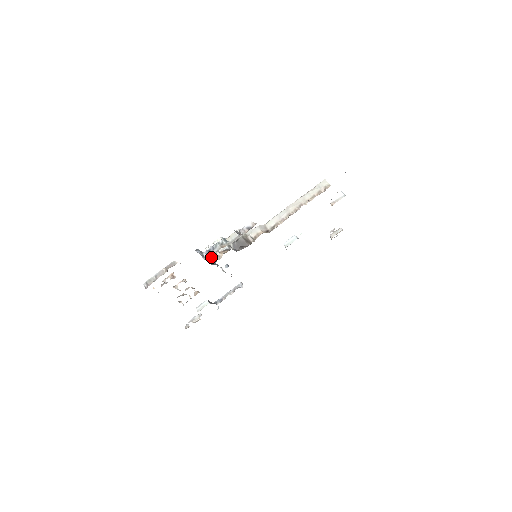
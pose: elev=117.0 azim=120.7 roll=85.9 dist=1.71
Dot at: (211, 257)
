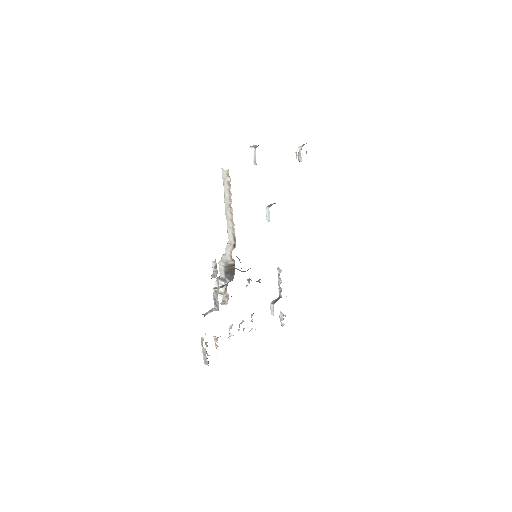
Dot at: (223, 302)
